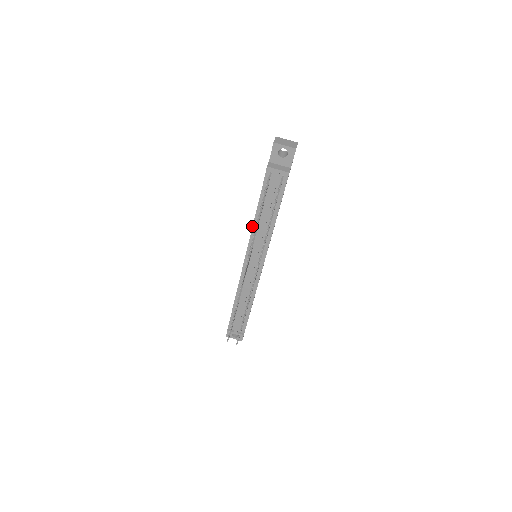
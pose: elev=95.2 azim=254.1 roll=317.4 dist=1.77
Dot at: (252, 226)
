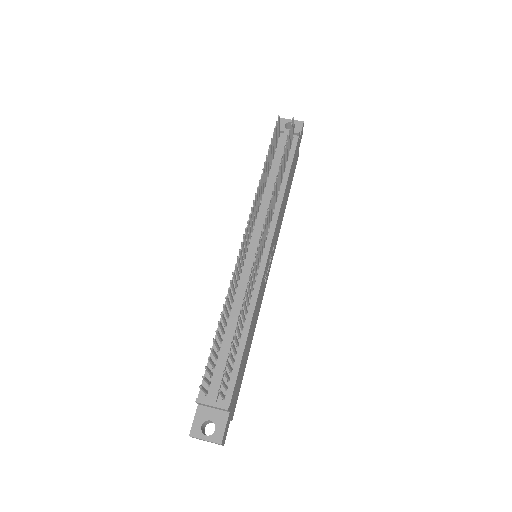
Dot at: occluded
